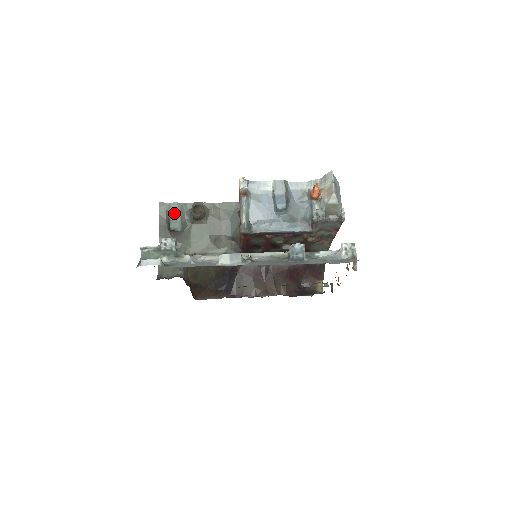
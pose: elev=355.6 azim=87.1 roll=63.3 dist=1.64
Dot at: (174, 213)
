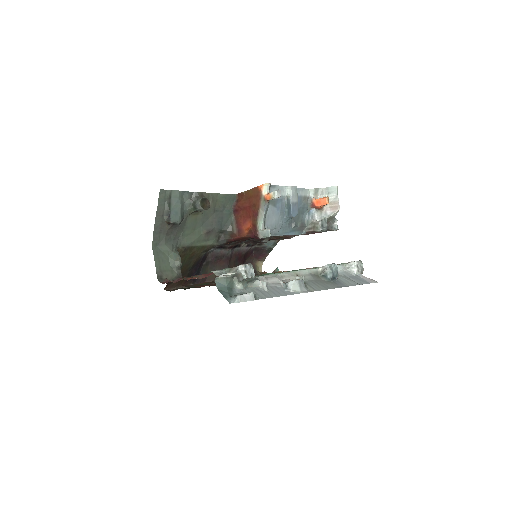
Dot at: (175, 203)
